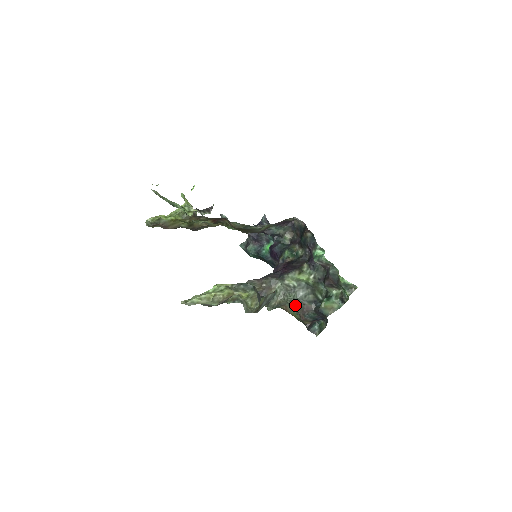
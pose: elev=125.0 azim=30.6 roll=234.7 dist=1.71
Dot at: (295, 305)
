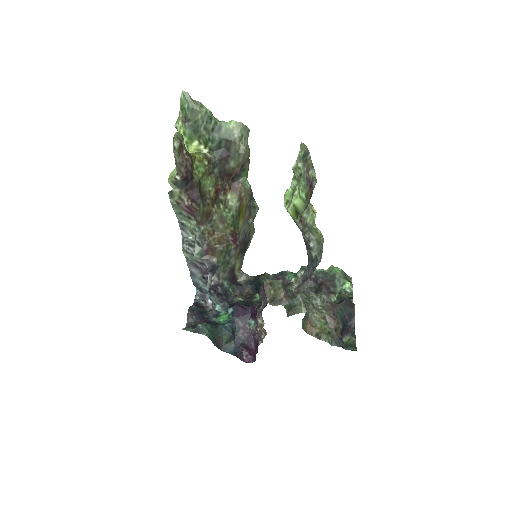
Dot at: (319, 309)
